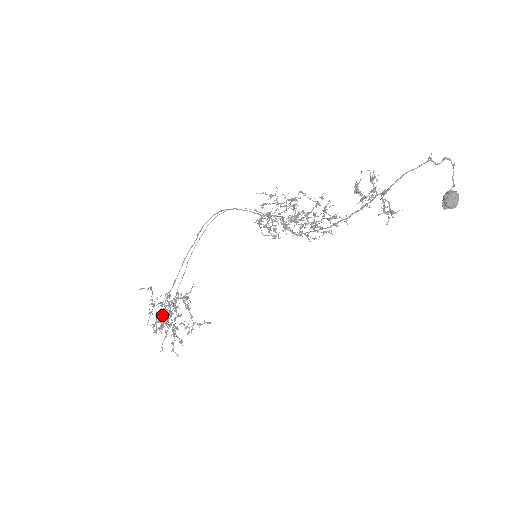
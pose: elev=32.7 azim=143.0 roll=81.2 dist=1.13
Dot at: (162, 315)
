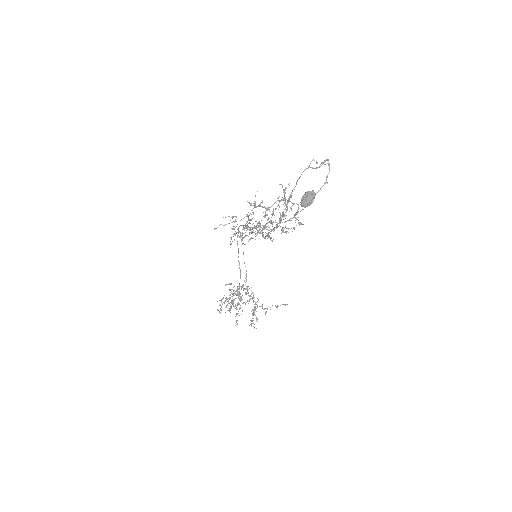
Dot at: (221, 301)
